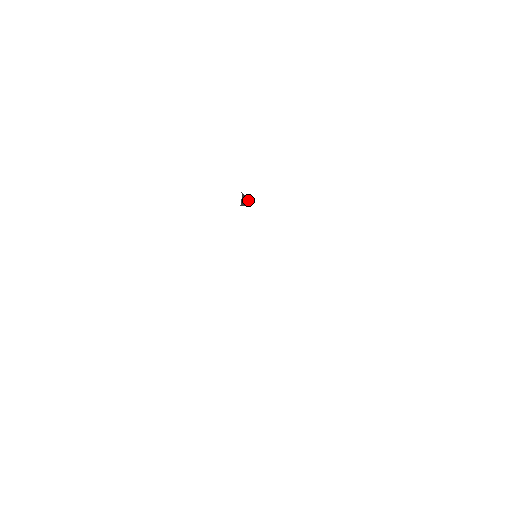
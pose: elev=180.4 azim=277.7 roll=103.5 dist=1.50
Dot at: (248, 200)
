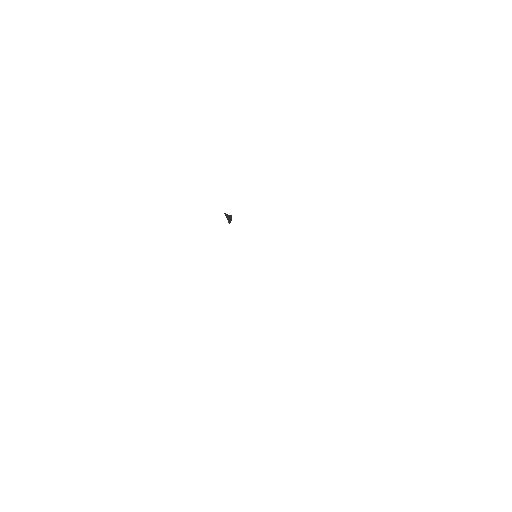
Dot at: (230, 216)
